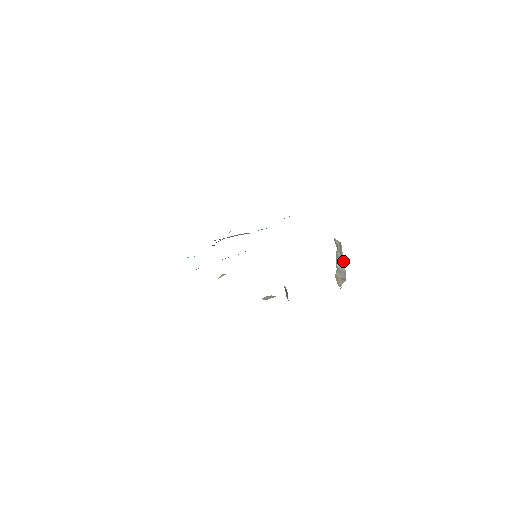
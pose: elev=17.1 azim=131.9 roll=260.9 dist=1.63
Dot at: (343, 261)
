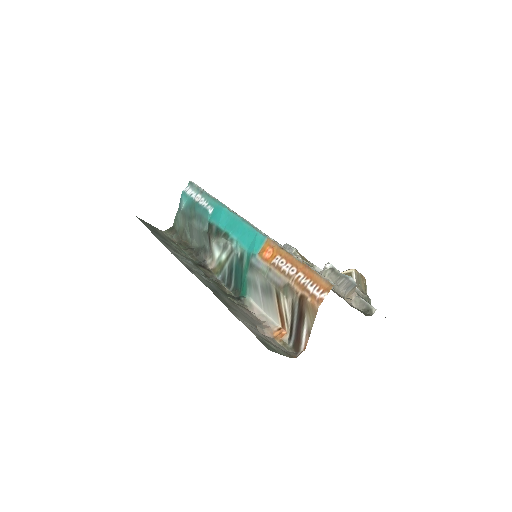
Dot at: (344, 279)
